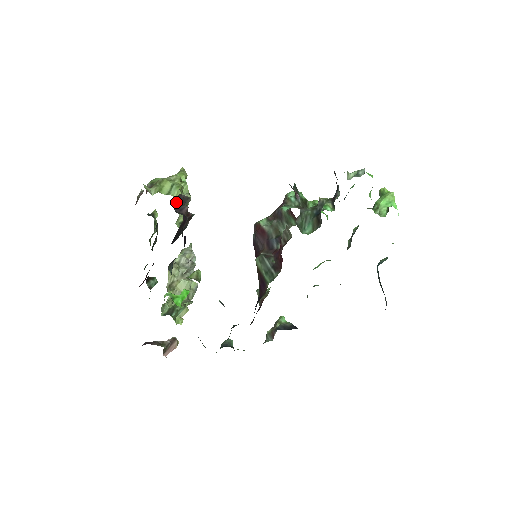
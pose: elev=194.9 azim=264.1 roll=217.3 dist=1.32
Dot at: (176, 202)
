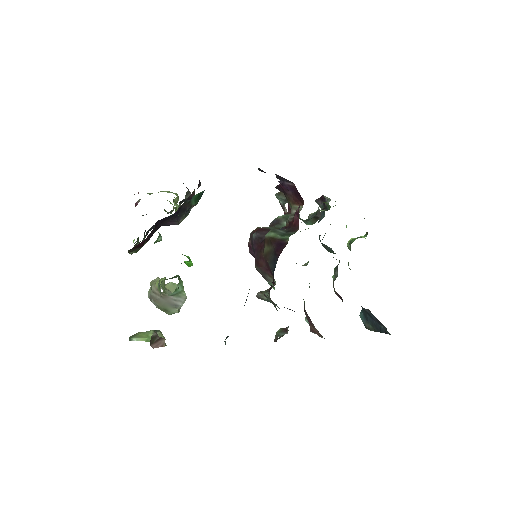
Dot at: occluded
